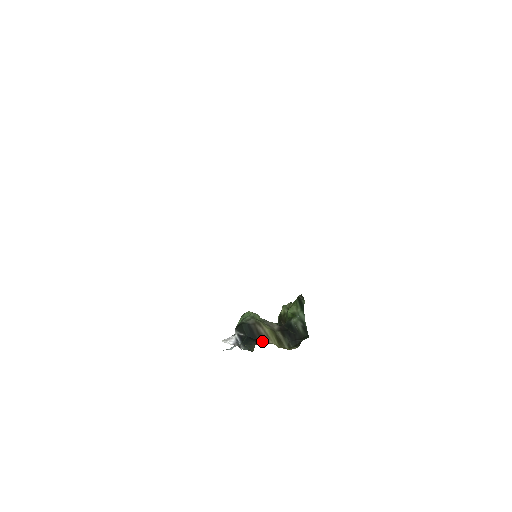
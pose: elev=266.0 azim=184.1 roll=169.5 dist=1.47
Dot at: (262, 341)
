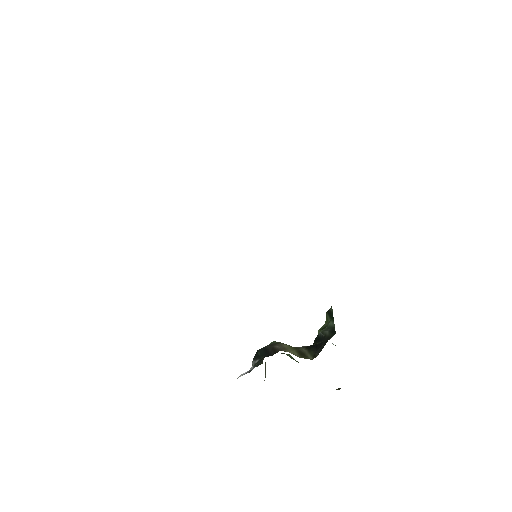
Dot at: occluded
